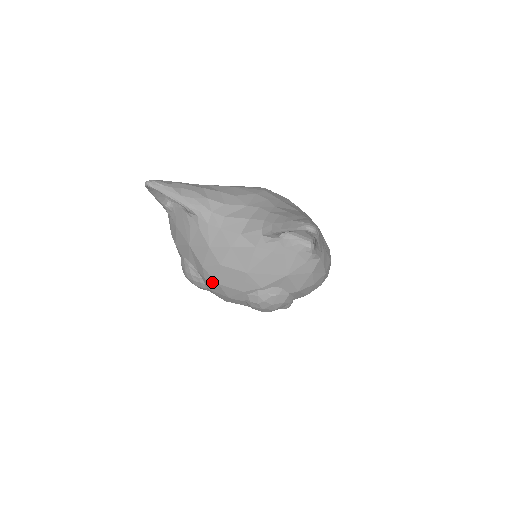
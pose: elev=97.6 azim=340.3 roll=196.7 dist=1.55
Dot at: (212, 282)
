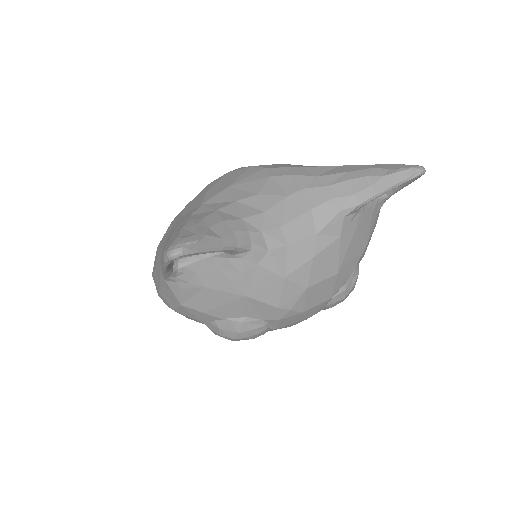
Dot at: (292, 317)
